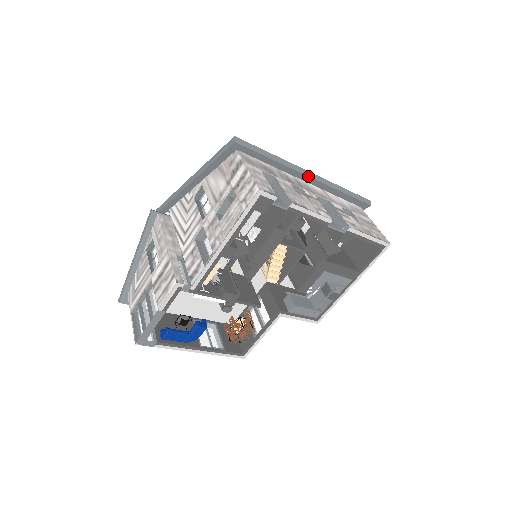
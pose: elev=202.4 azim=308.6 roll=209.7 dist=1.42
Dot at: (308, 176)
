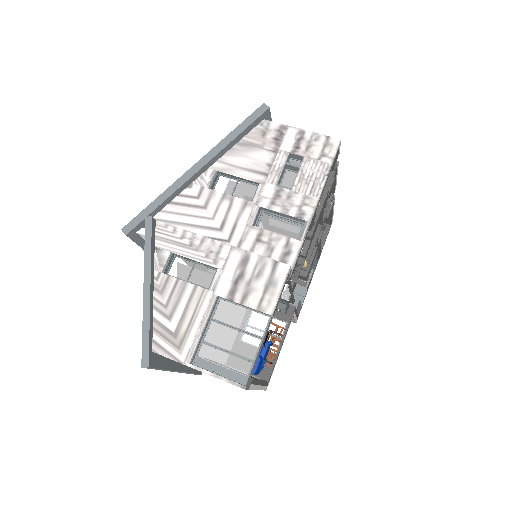
Dot at: occluded
